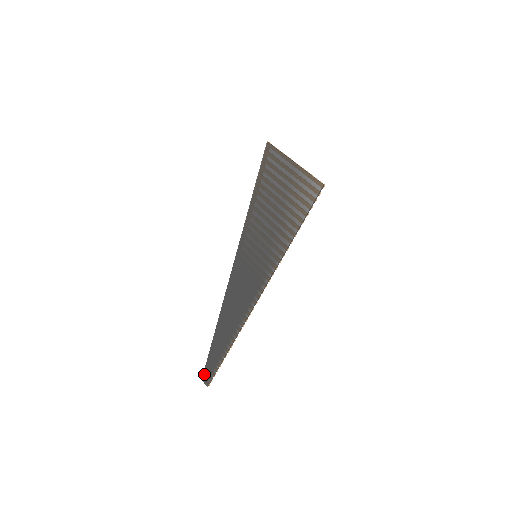
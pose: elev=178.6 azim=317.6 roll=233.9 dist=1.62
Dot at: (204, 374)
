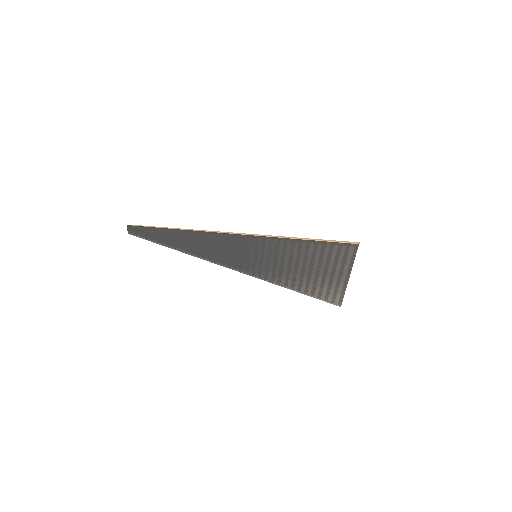
Dot at: (133, 228)
